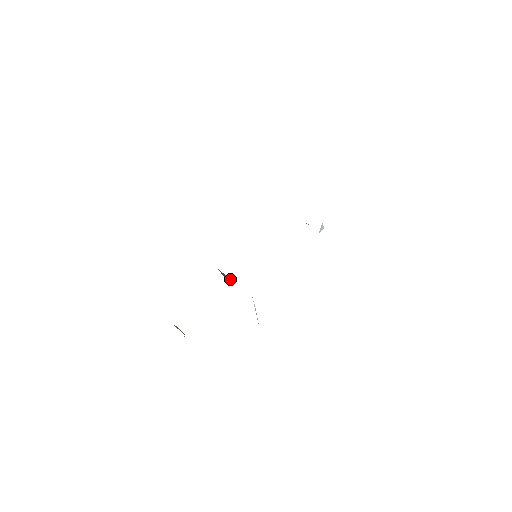
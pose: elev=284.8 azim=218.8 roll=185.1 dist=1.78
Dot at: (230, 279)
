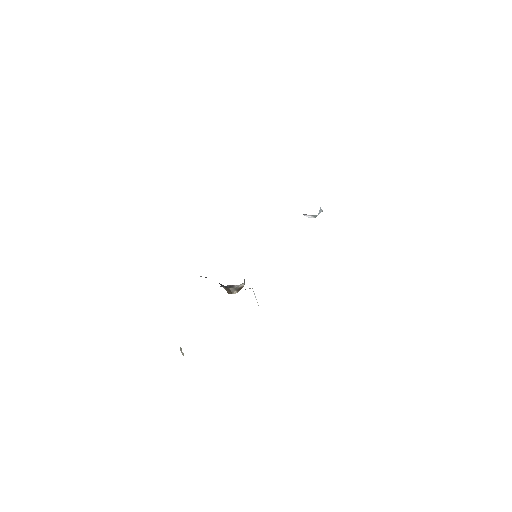
Dot at: (231, 285)
